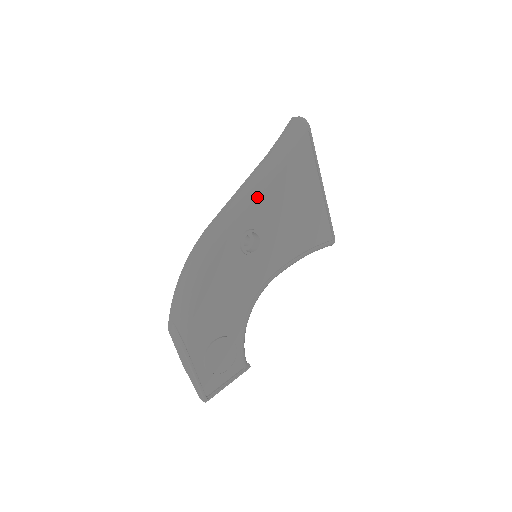
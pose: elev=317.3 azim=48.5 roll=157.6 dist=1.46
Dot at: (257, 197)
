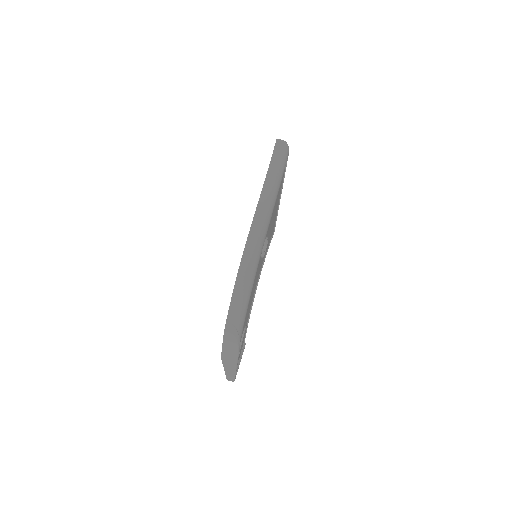
Dot at: (272, 211)
